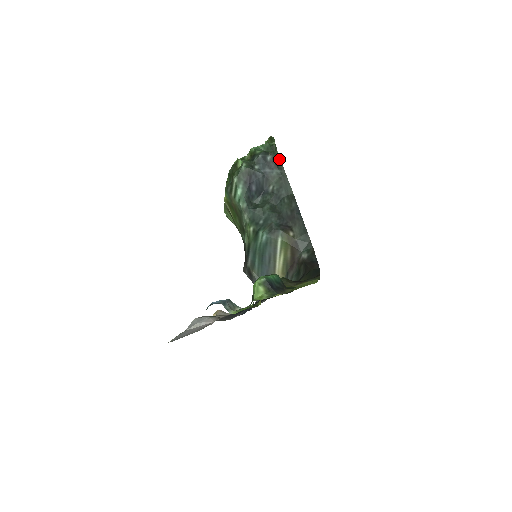
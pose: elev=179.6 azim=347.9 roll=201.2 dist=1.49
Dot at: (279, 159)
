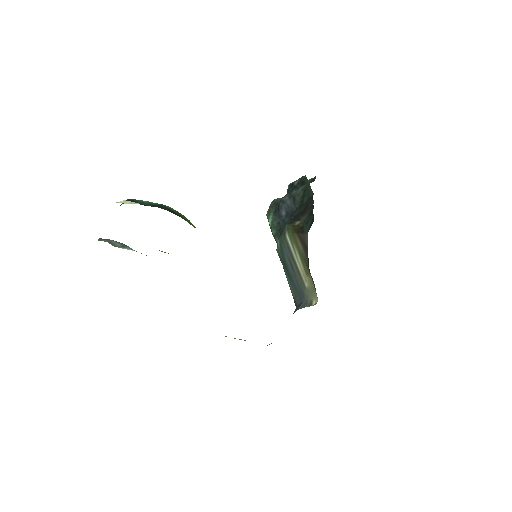
Dot at: (305, 178)
